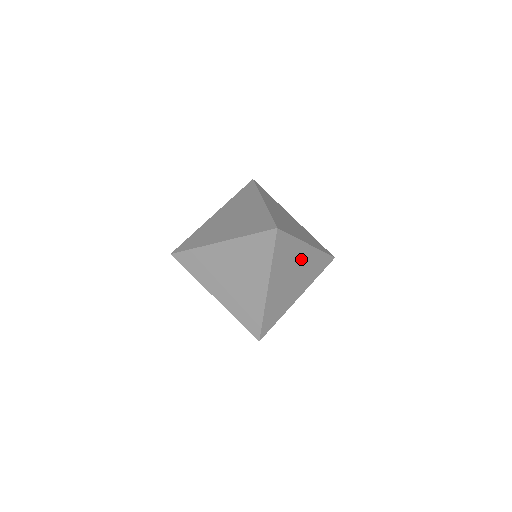
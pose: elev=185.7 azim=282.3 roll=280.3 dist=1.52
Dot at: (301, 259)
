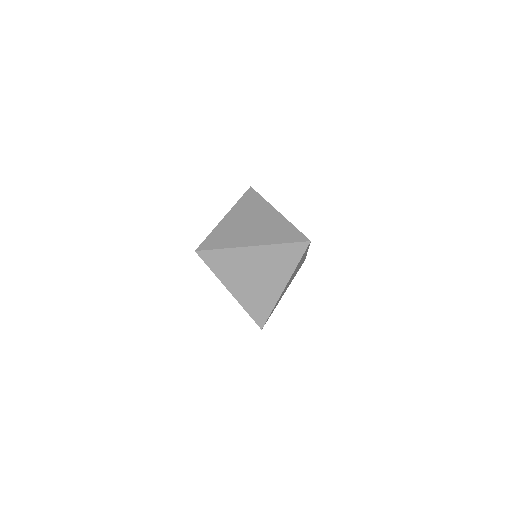
Dot at: occluded
